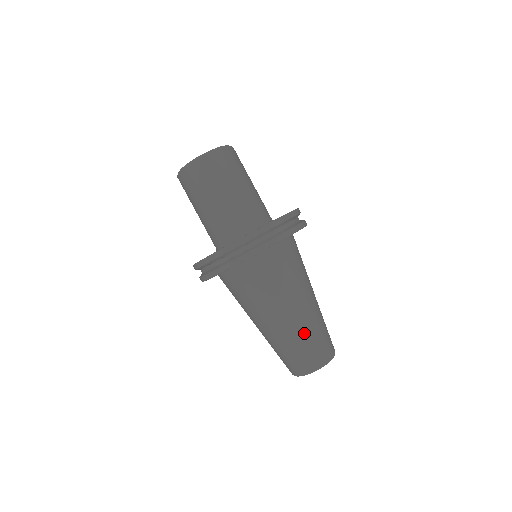
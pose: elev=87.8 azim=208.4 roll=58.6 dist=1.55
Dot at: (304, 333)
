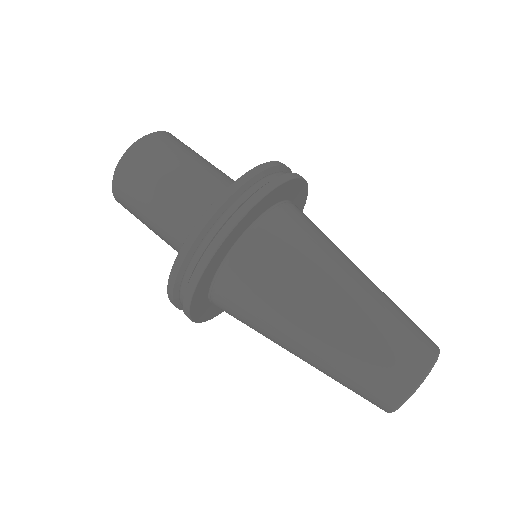
Dot at: (366, 331)
